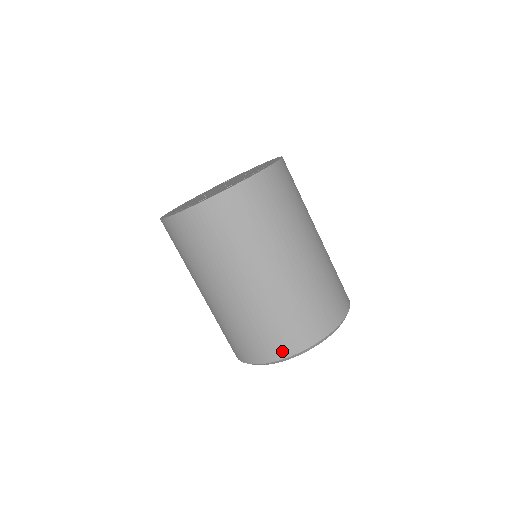
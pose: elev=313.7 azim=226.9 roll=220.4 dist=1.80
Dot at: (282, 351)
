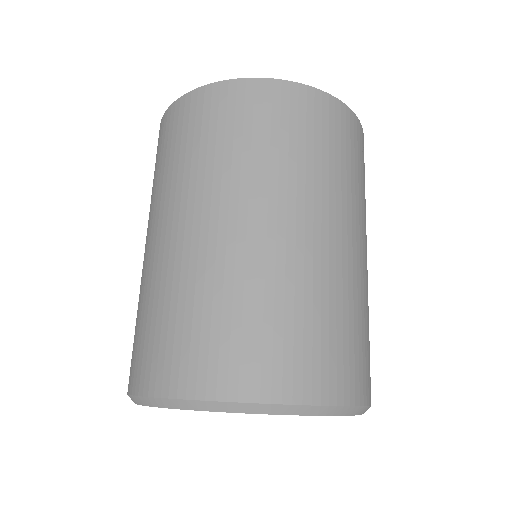
Dot at: (136, 378)
